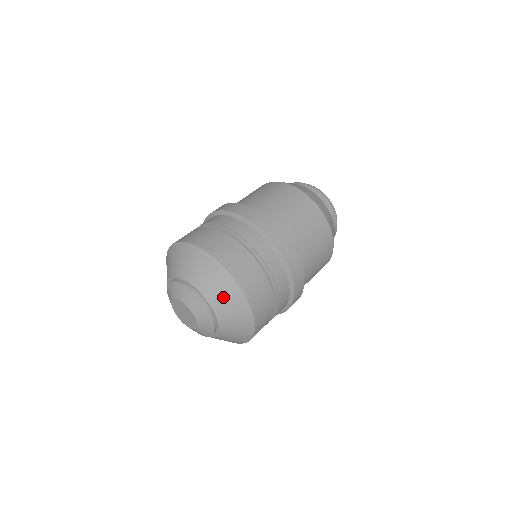
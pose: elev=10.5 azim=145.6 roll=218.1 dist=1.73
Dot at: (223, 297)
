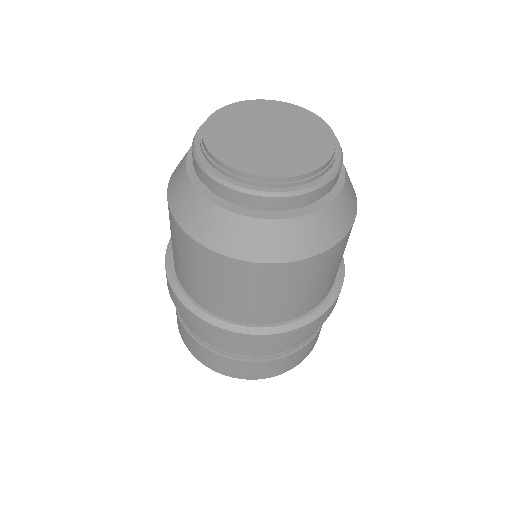
Dot at: occluded
